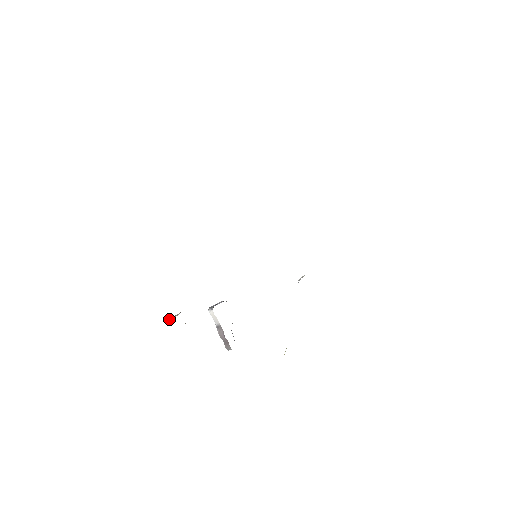
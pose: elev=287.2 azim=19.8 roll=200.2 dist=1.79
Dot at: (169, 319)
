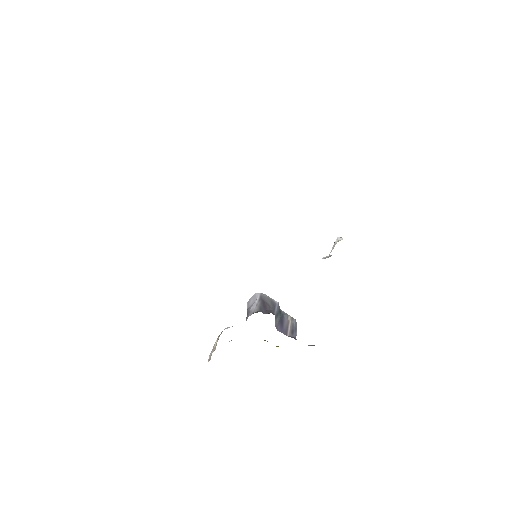
Dot at: (210, 354)
